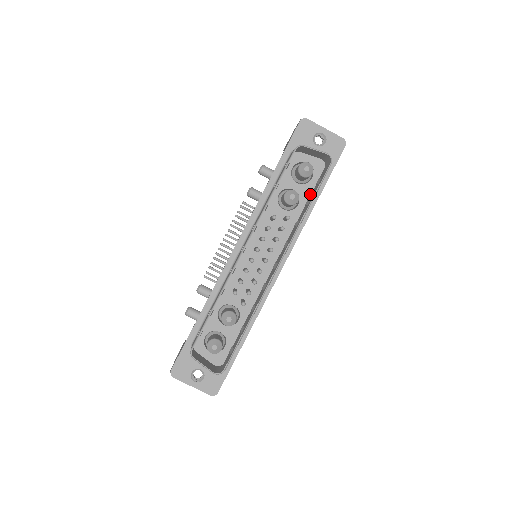
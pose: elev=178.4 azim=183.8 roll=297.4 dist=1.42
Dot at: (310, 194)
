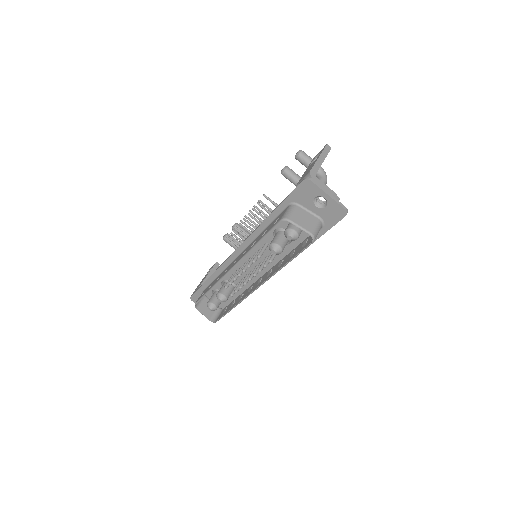
Dot at: (303, 239)
